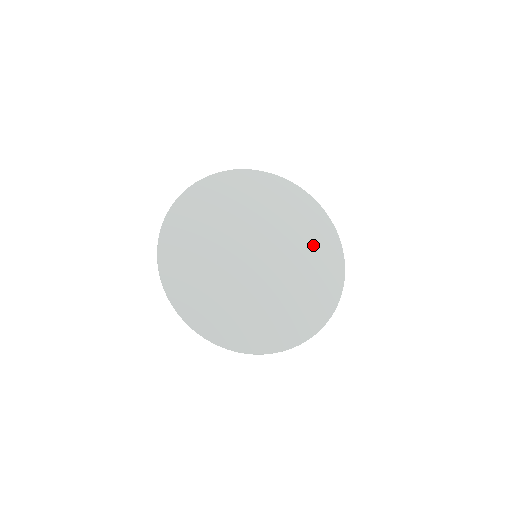
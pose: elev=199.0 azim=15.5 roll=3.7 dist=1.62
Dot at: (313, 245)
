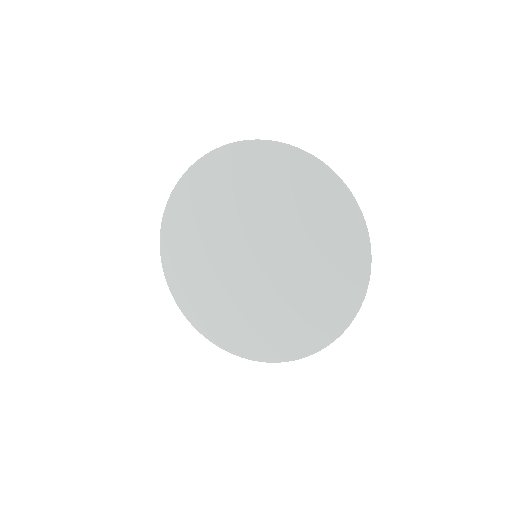
Dot at: (324, 287)
